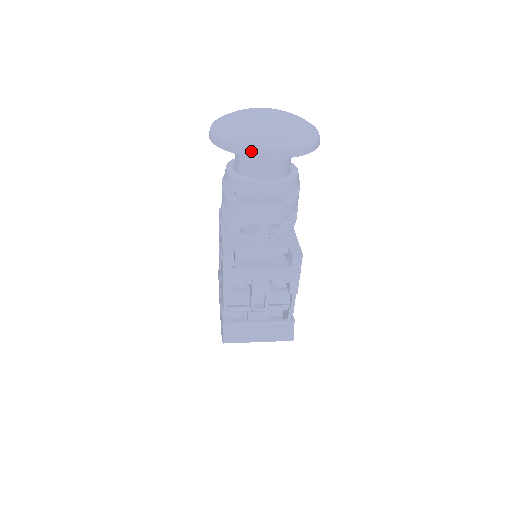
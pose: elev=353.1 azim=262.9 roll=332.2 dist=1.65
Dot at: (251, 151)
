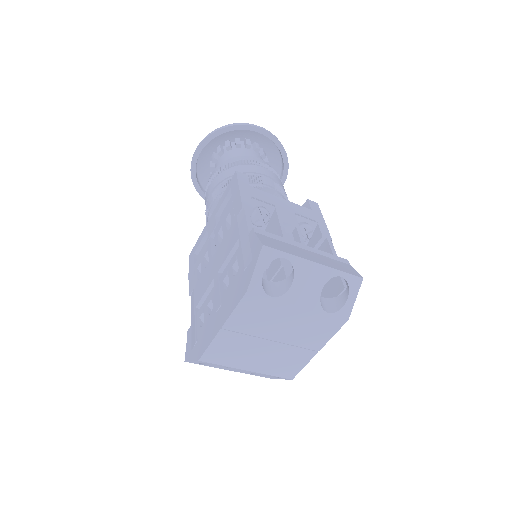
Dot at: (245, 123)
